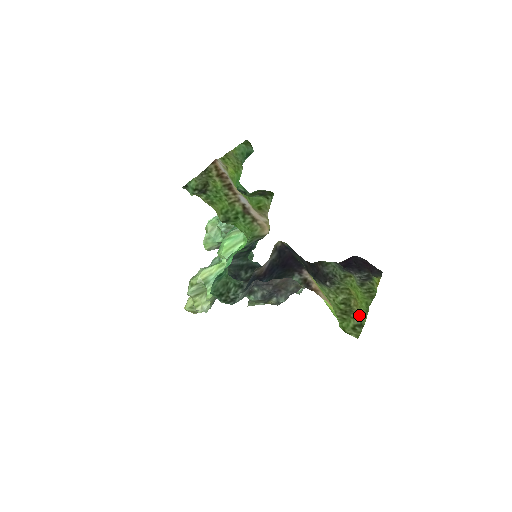
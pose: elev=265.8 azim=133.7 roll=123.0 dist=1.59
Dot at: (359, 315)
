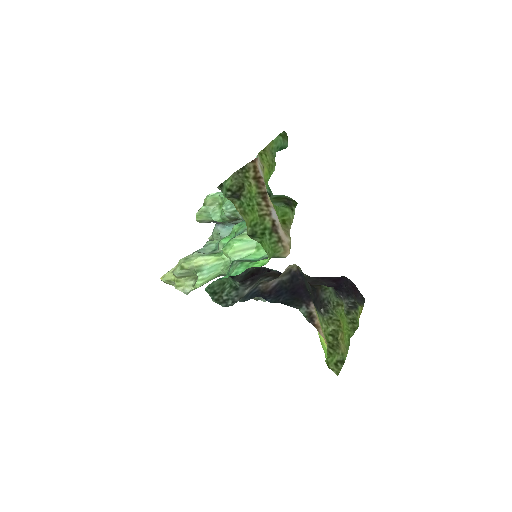
Dot at: (343, 350)
